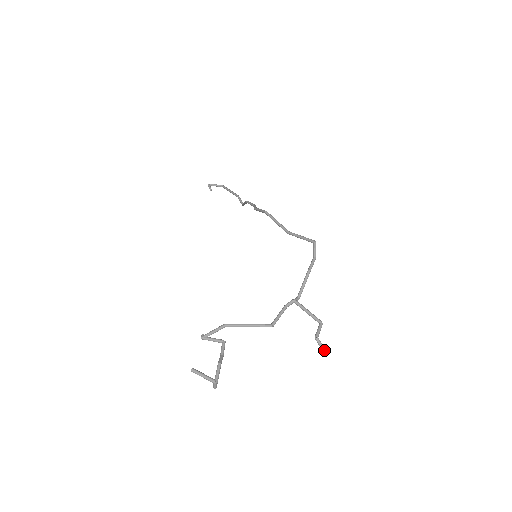
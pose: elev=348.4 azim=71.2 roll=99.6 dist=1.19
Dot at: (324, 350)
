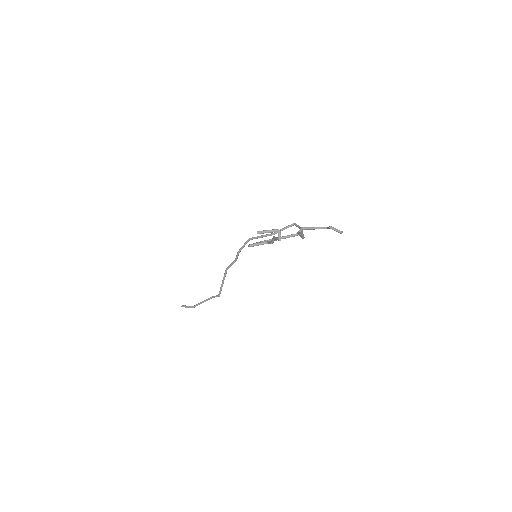
Dot at: (340, 231)
